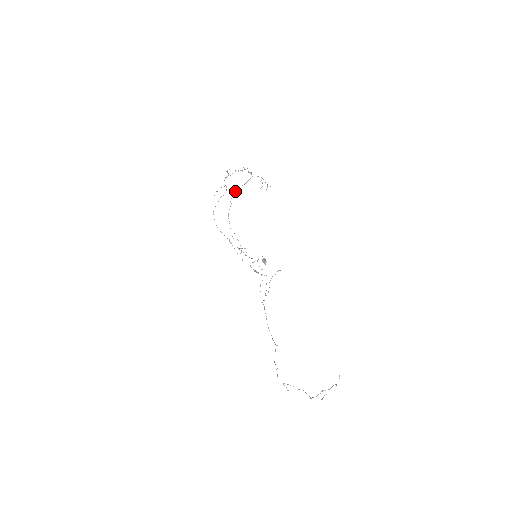
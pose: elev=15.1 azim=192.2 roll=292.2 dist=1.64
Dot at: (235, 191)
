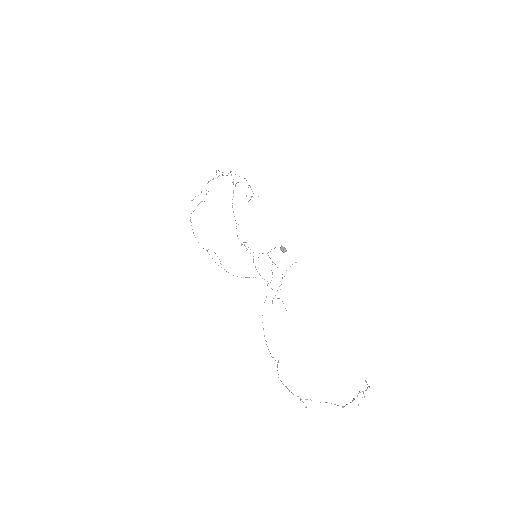
Dot at: occluded
